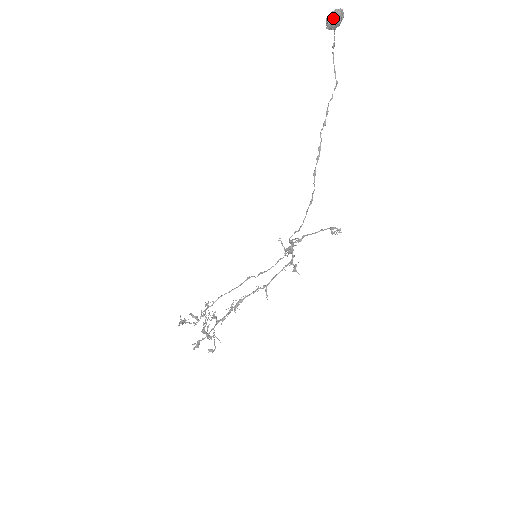
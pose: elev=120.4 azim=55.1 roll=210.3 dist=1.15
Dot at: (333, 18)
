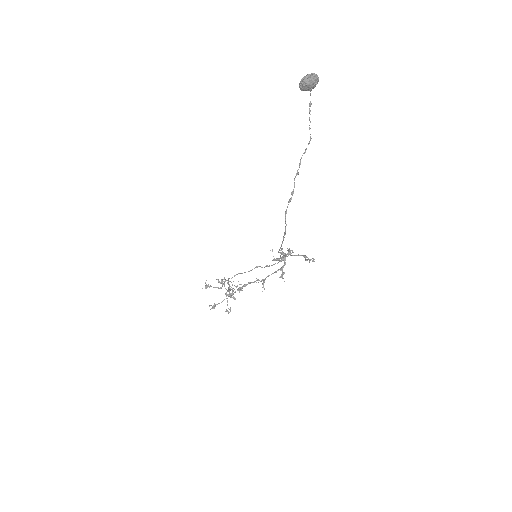
Dot at: (304, 84)
